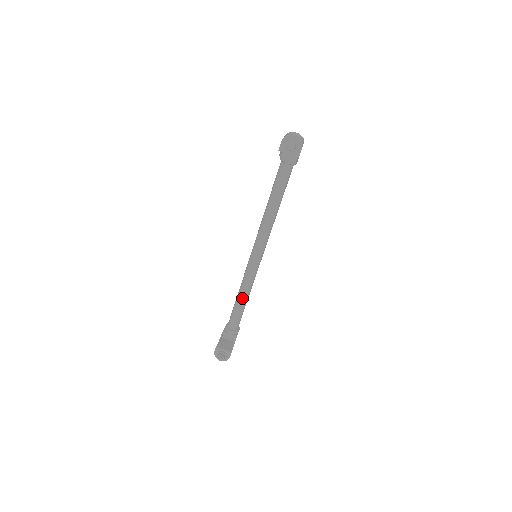
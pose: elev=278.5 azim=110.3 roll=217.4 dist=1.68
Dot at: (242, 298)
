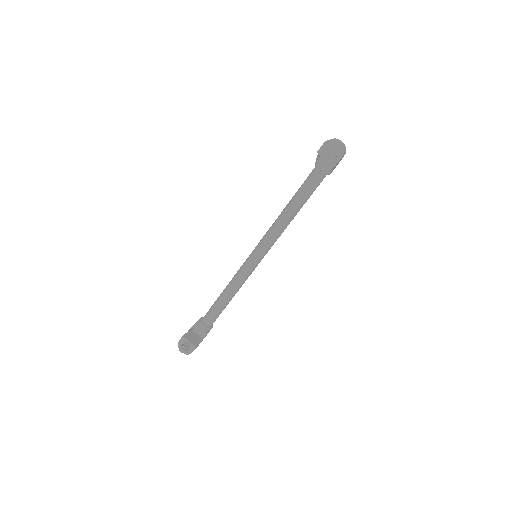
Dot at: (227, 295)
